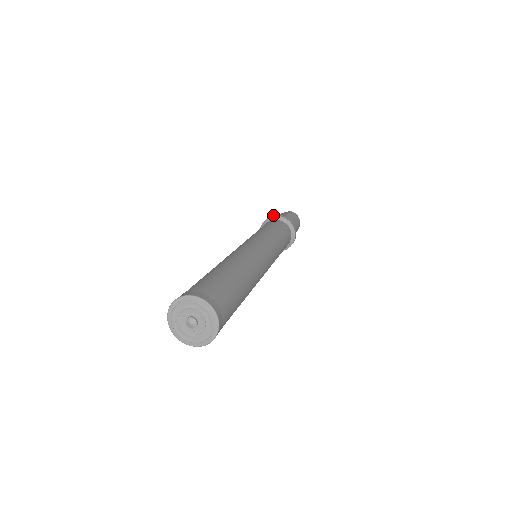
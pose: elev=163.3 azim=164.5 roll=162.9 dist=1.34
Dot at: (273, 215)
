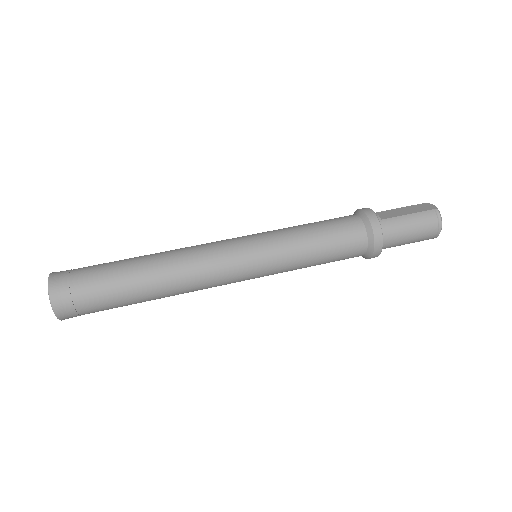
Dot at: (370, 209)
